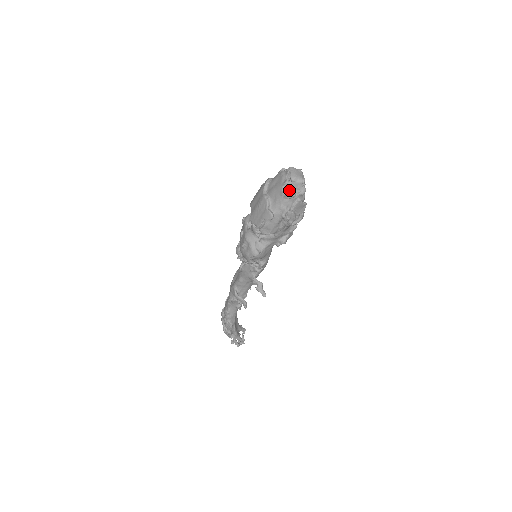
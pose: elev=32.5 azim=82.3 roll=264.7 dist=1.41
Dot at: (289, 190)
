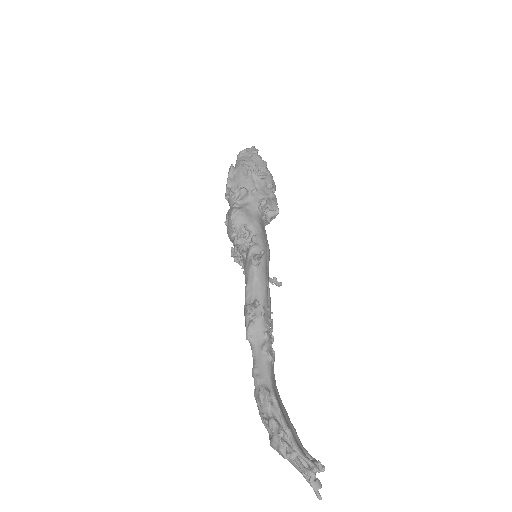
Dot at: occluded
